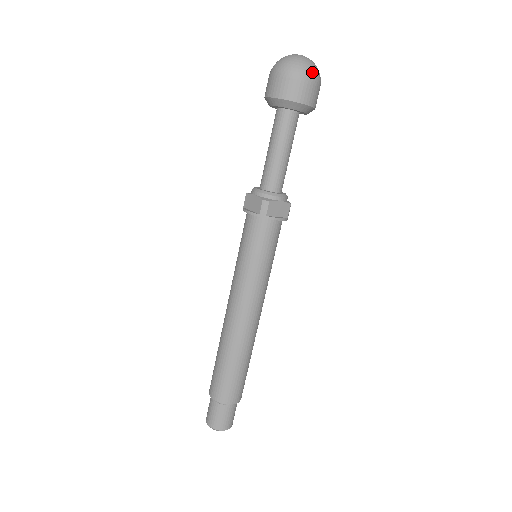
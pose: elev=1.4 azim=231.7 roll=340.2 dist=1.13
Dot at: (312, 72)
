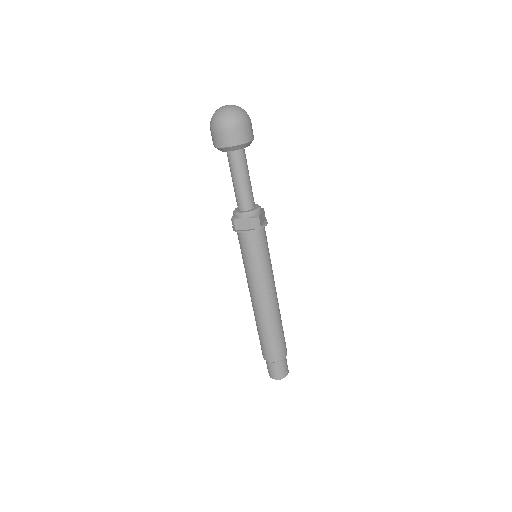
Dot at: (247, 116)
